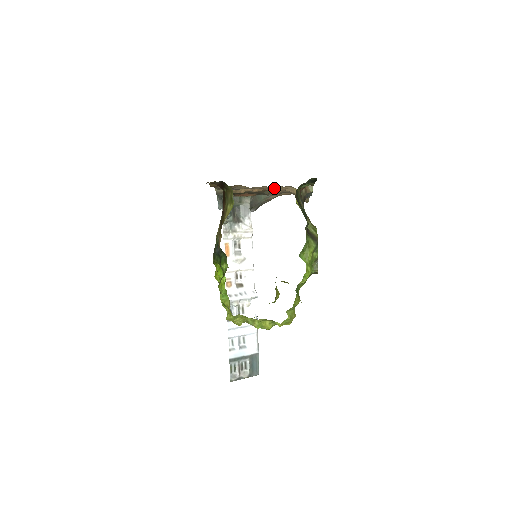
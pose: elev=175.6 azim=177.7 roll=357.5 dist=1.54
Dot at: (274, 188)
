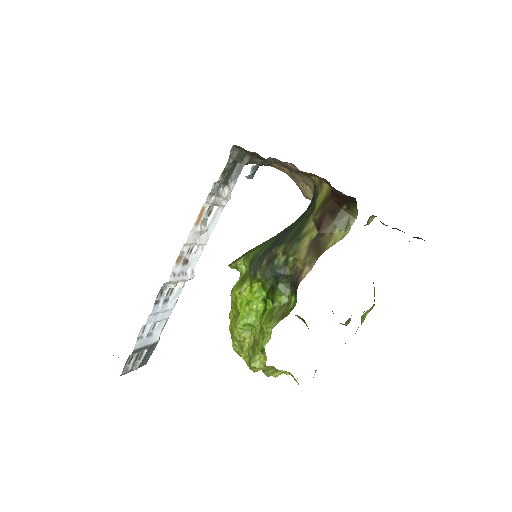
Dot at: occluded
